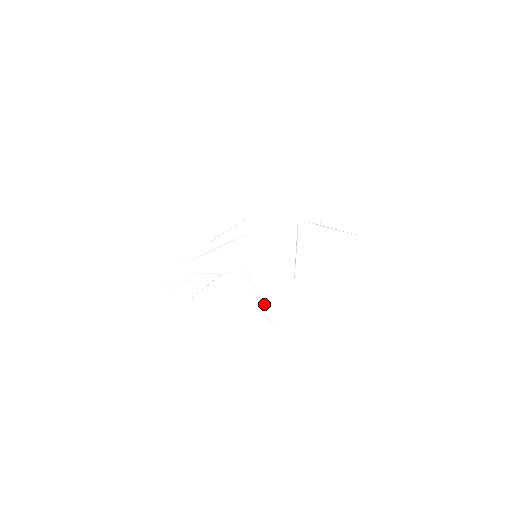
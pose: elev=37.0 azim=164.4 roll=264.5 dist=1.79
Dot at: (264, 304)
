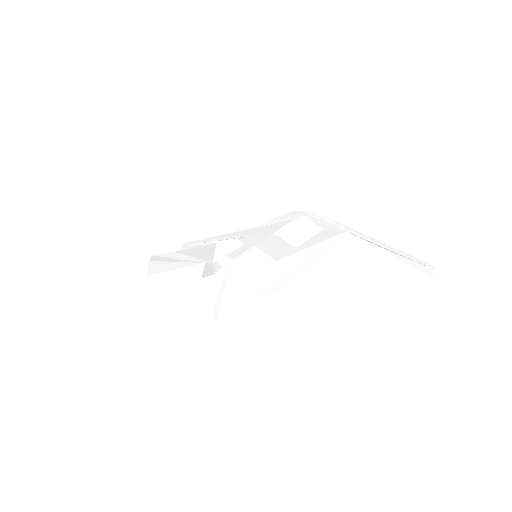
Dot at: (214, 302)
